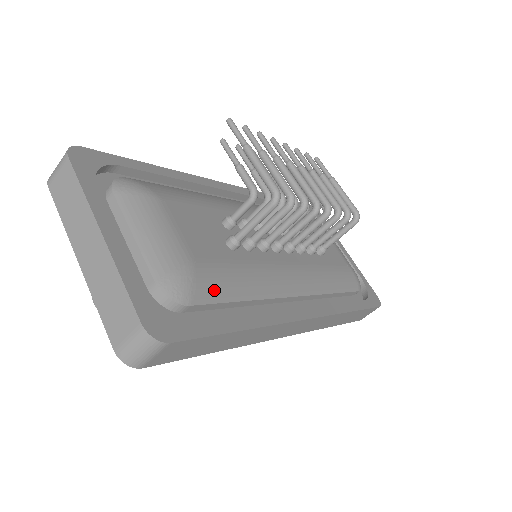
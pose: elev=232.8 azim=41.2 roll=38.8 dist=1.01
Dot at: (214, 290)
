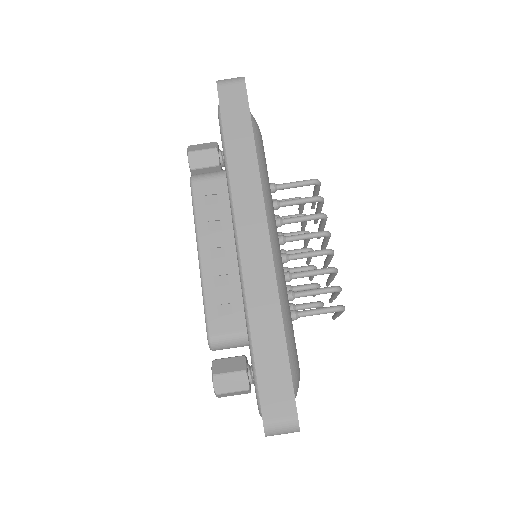
Dot at: (258, 142)
